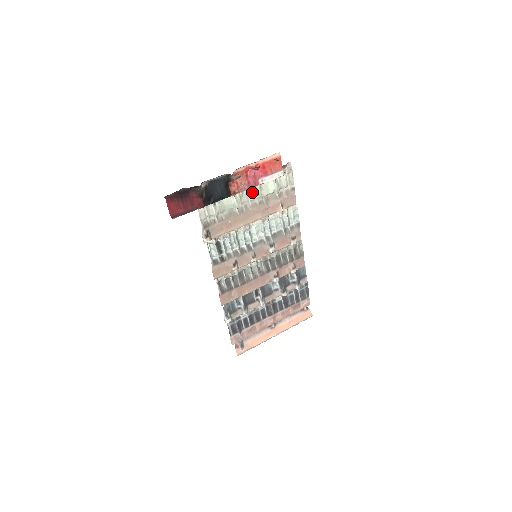
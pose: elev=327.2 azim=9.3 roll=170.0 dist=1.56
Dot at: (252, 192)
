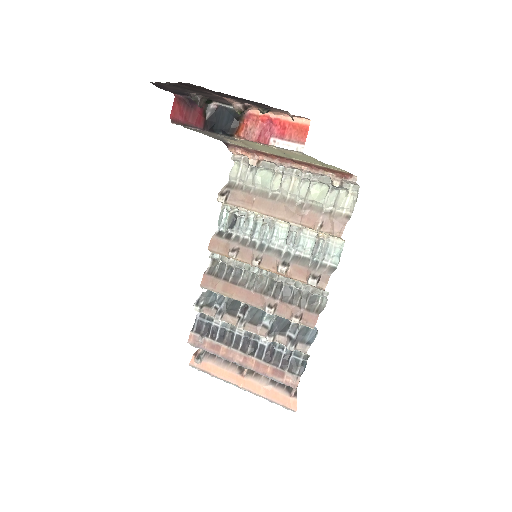
Dot at: (297, 186)
